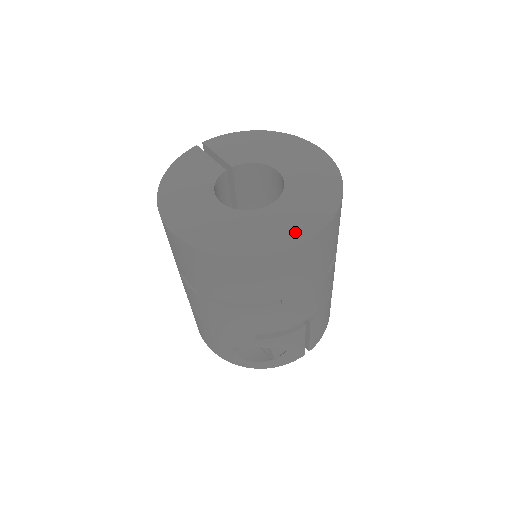
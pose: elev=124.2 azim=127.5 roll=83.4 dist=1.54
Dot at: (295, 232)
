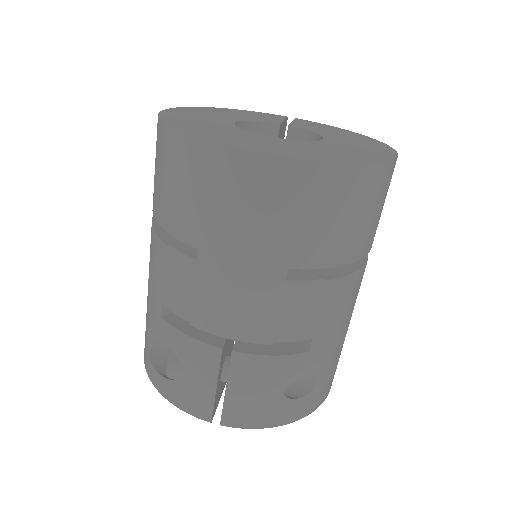
Dot at: (252, 145)
